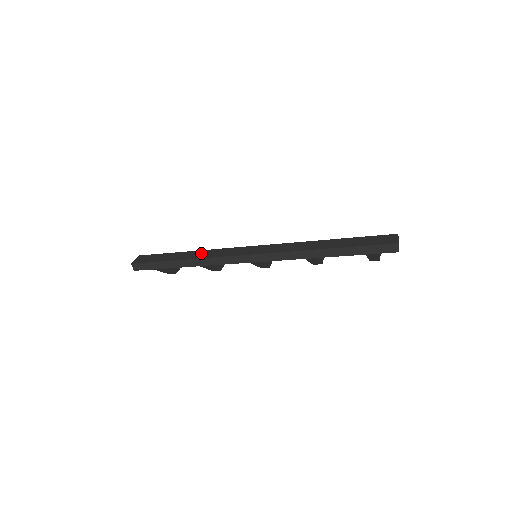
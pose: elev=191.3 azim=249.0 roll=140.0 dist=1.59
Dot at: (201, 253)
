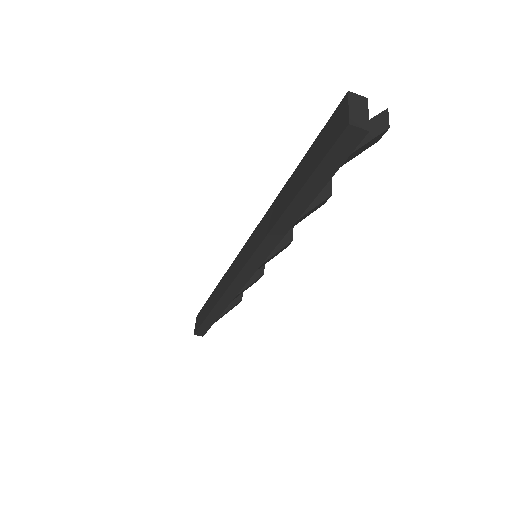
Dot at: (218, 290)
